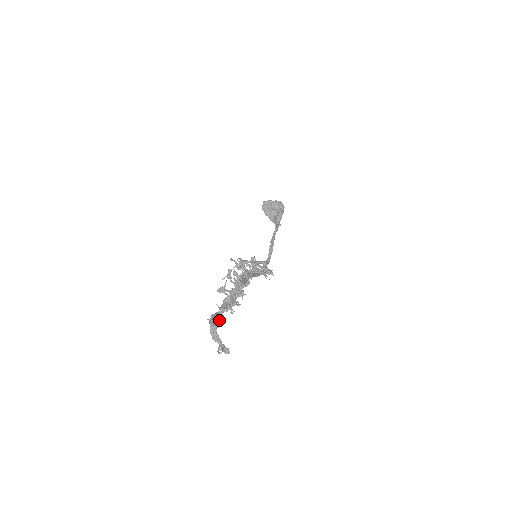
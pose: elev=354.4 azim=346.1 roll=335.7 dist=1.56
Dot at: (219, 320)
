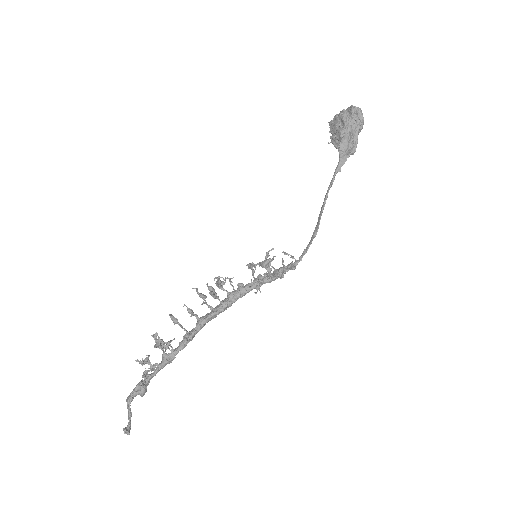
Dot at: (138, 390)
